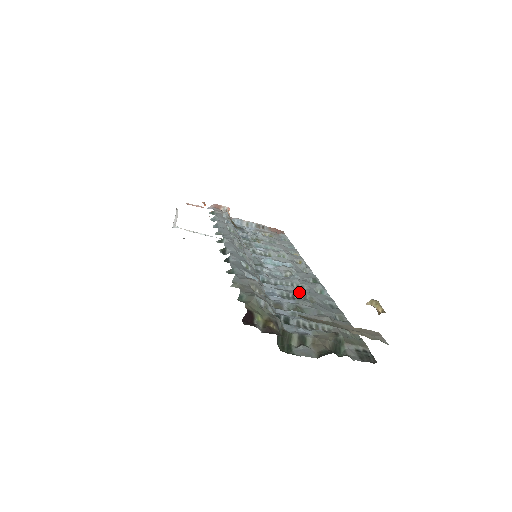
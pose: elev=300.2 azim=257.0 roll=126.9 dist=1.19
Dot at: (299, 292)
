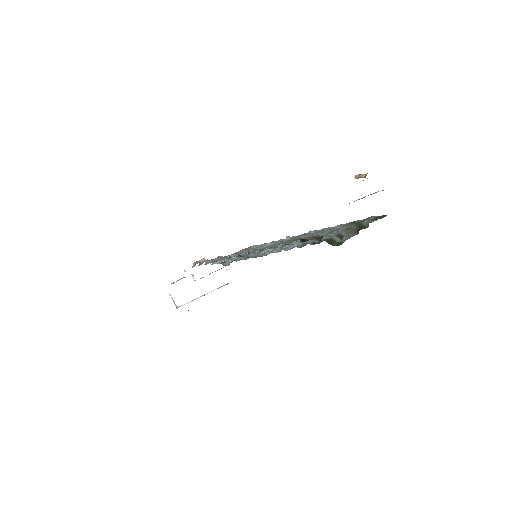
Dot at: occluded
